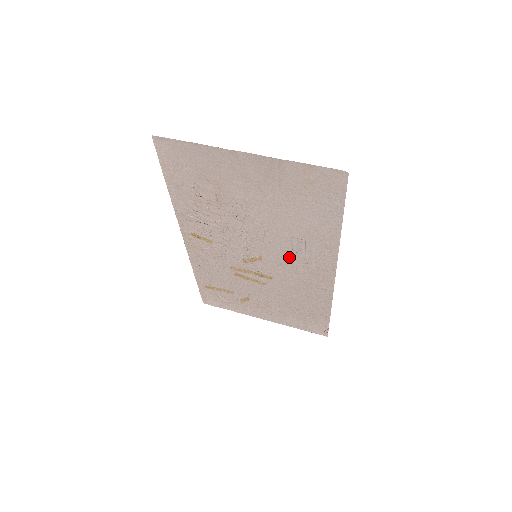
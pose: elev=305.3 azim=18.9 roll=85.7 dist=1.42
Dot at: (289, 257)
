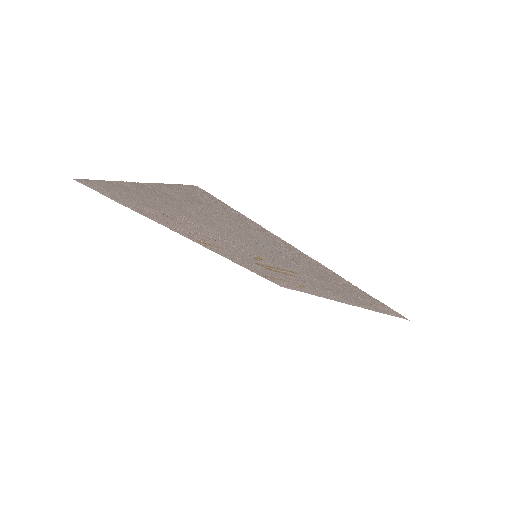
Dot at: (278, 257)
